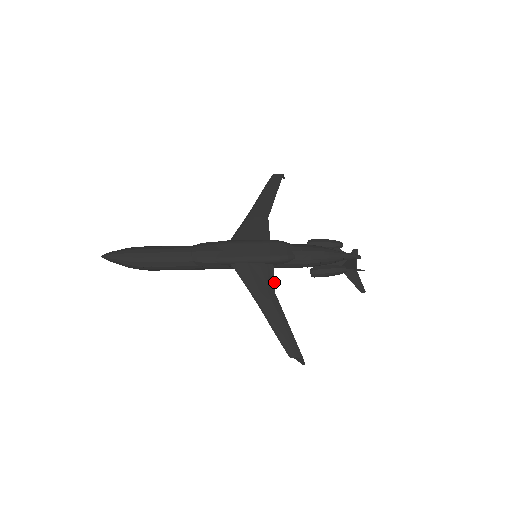
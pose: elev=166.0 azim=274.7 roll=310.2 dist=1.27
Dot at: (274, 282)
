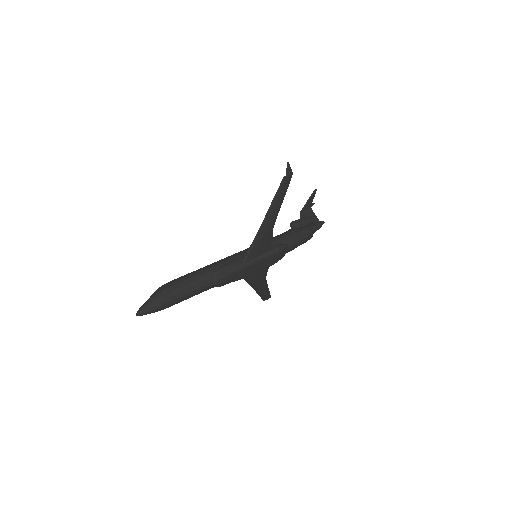
Dot at: occluded
